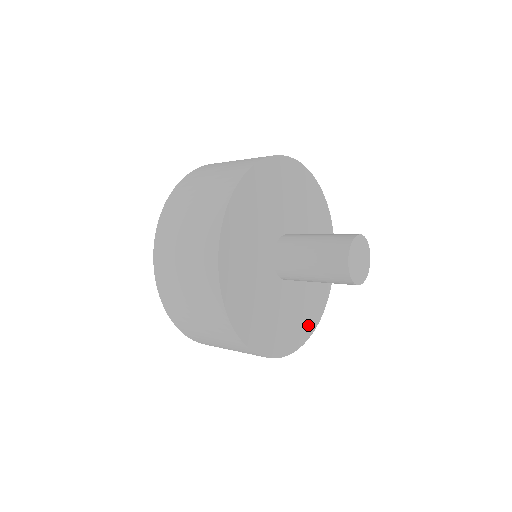
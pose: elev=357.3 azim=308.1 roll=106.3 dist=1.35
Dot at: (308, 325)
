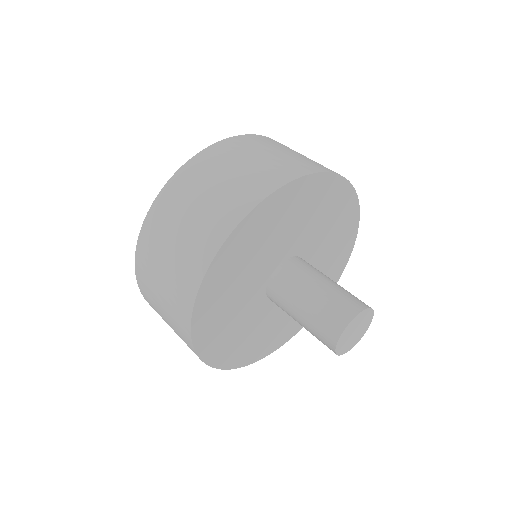
Dot at: (344, 255)
